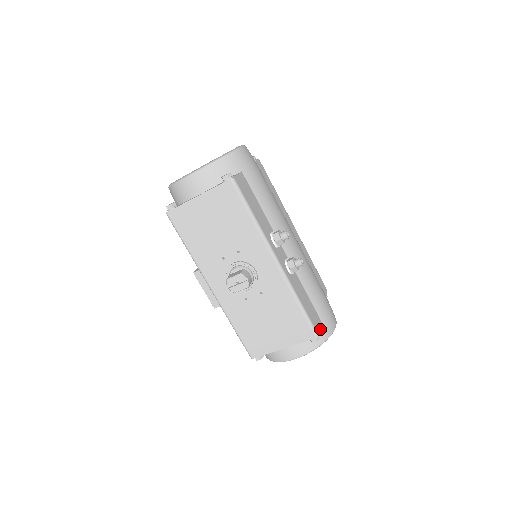
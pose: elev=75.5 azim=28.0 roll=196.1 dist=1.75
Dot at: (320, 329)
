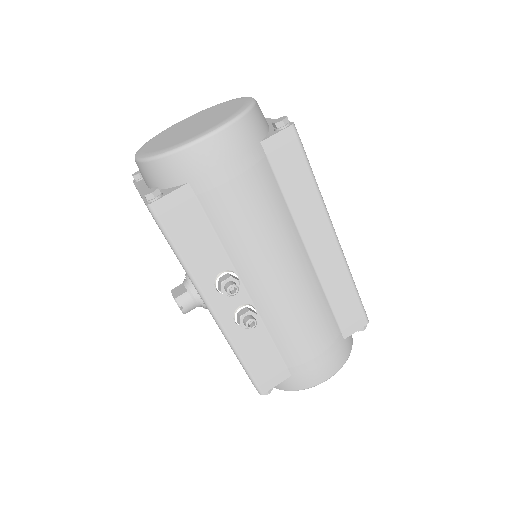
Dot at: (287, 380)
